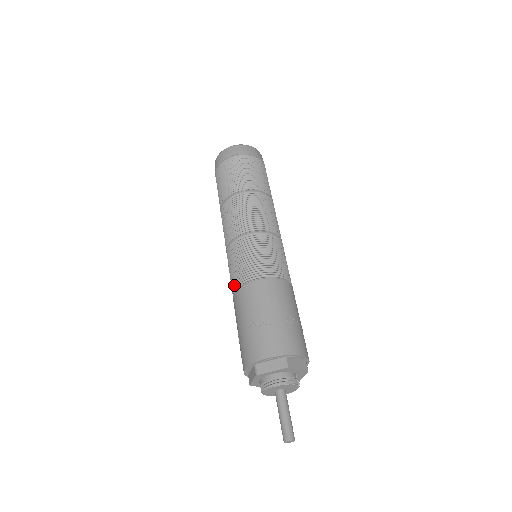
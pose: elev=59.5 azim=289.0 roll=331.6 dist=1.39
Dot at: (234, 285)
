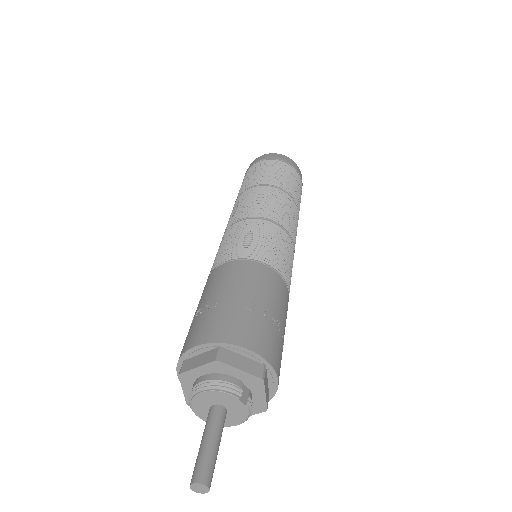
Dot at: occluded
